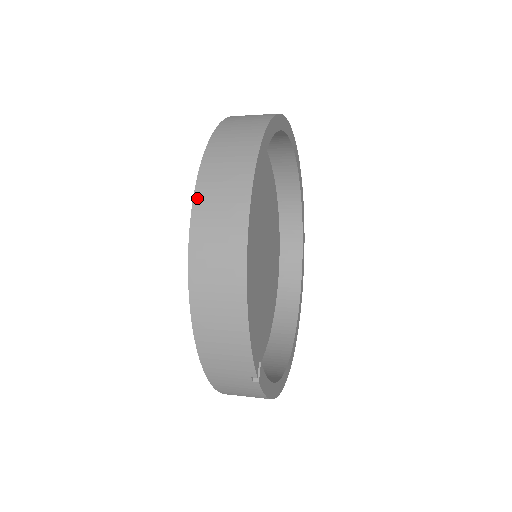
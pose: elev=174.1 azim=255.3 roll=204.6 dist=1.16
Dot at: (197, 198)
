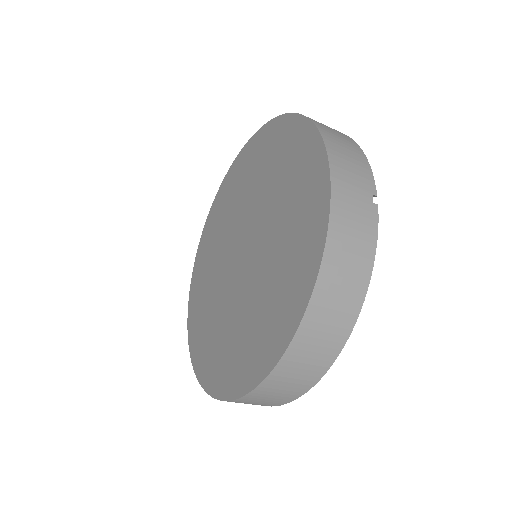
Dot at: occluded
